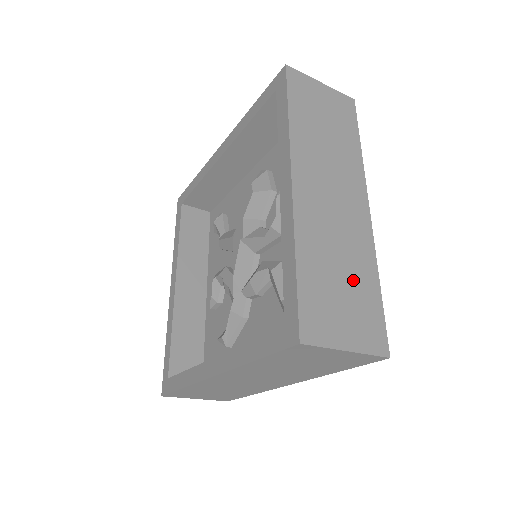
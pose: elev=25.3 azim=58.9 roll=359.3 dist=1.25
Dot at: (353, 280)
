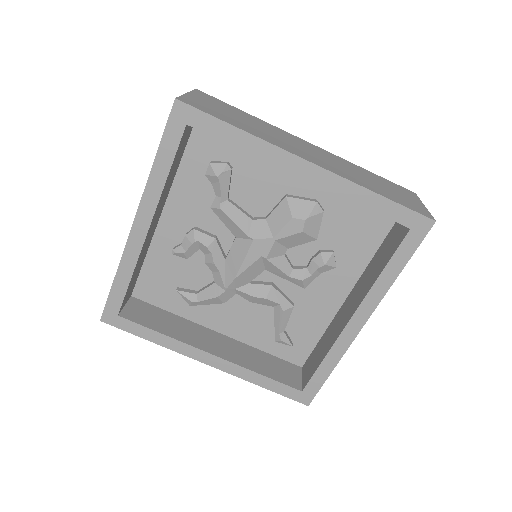
Dot at: occluded
